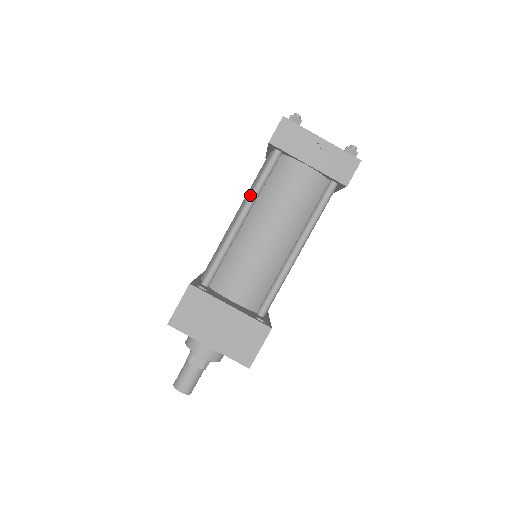
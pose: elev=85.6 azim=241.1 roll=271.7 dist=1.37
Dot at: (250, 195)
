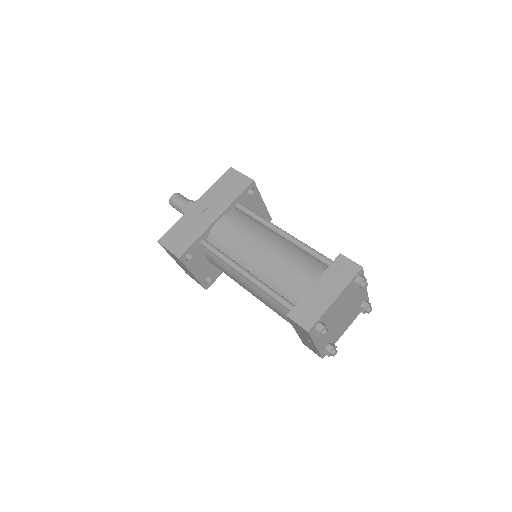
Dot at: (258, 286)
